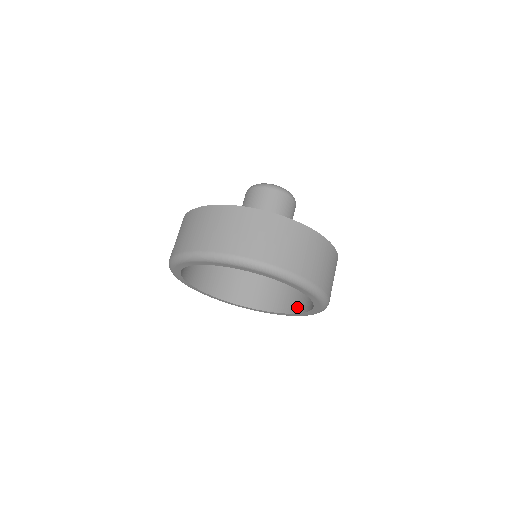
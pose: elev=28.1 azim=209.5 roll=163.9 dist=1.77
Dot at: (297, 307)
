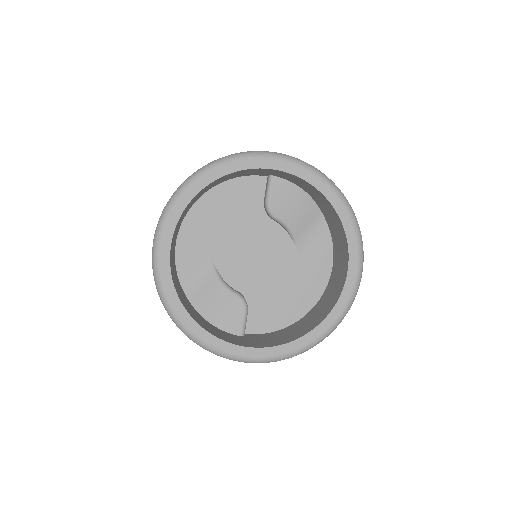
Dot at: (343, 238)
